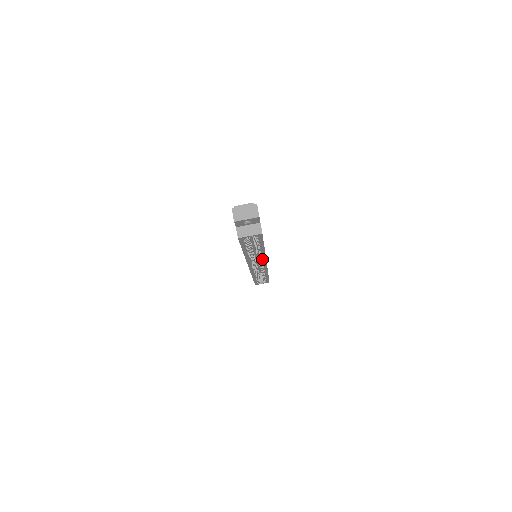
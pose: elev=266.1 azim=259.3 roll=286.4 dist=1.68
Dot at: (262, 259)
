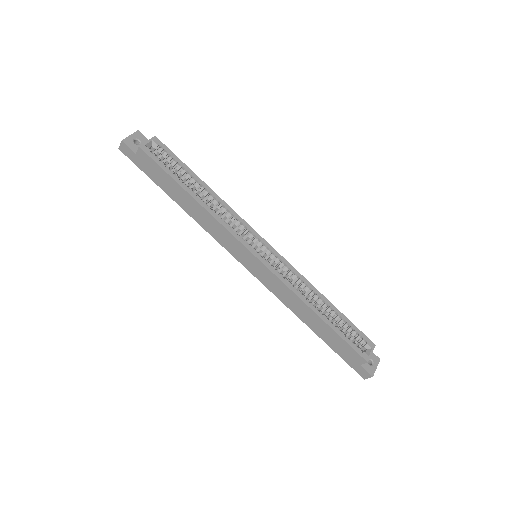
Dot at: (240, 222)
